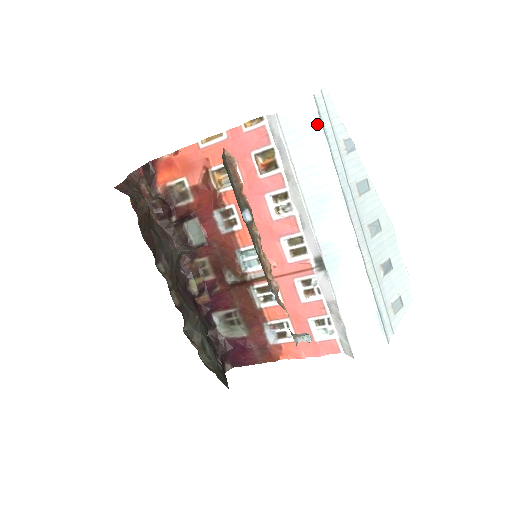
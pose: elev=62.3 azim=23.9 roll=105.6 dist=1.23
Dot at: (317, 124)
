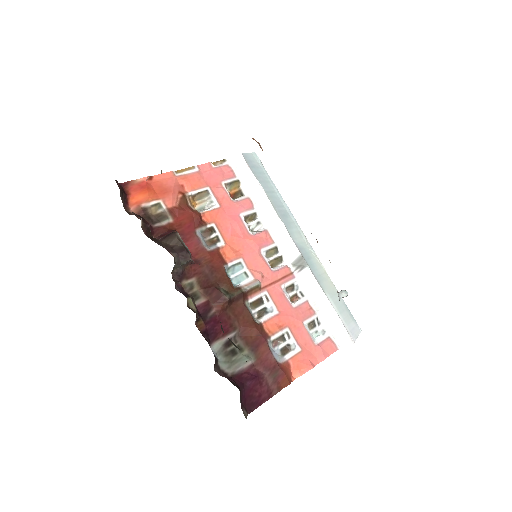
Dot at: (263, 168)
